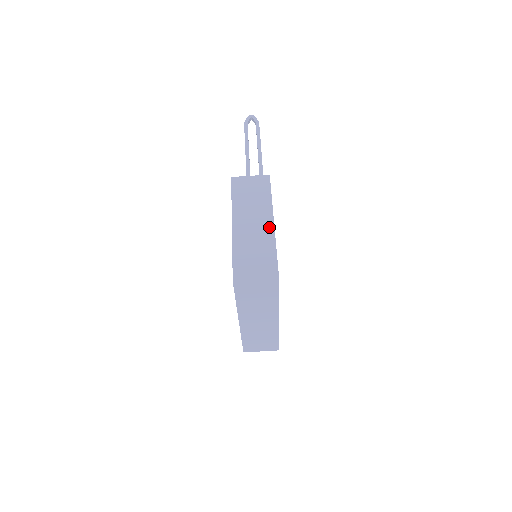
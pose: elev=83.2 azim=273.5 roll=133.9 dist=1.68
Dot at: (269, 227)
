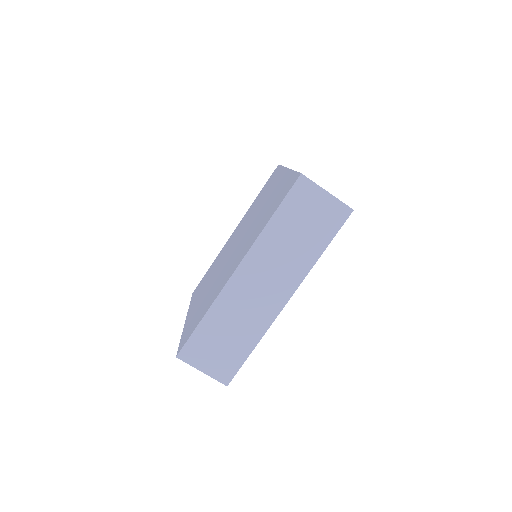
Dot at: occluded
